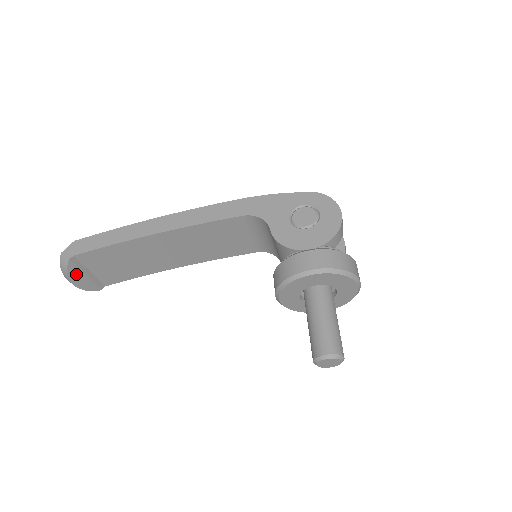
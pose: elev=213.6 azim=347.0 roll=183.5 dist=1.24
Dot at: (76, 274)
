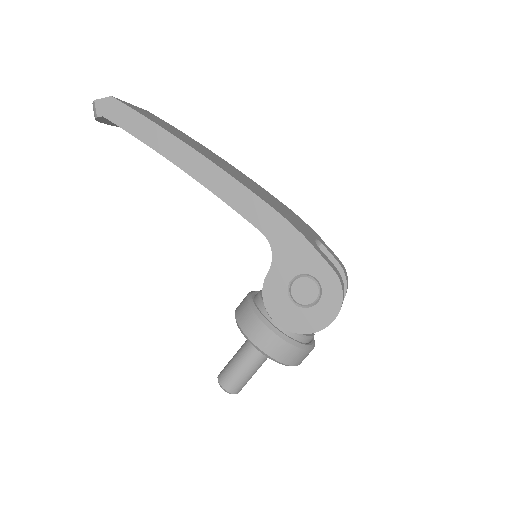
Dot at: (106, 121)
